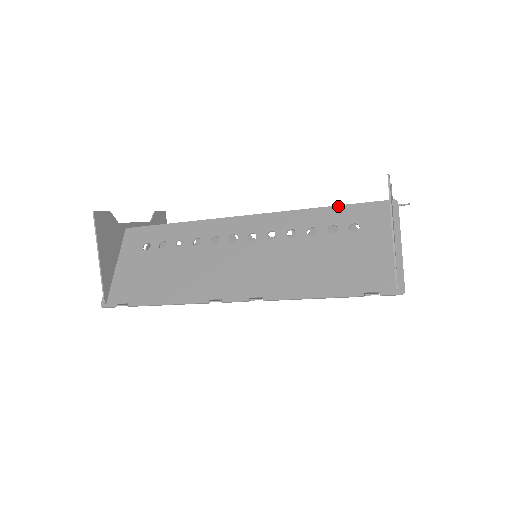
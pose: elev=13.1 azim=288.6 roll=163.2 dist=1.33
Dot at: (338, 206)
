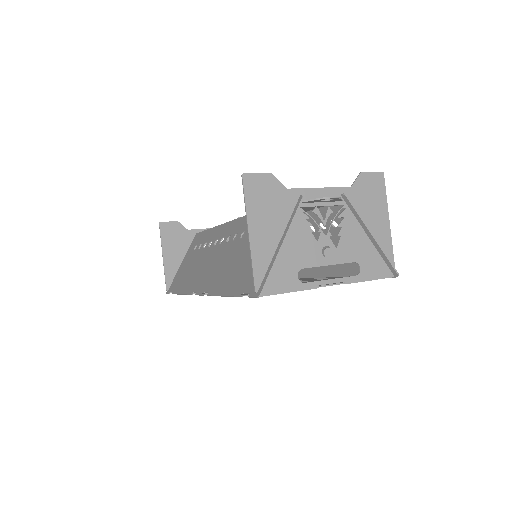
Dot at: occluded
